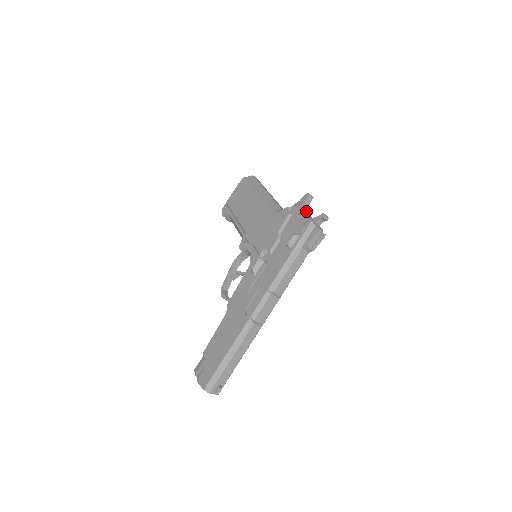
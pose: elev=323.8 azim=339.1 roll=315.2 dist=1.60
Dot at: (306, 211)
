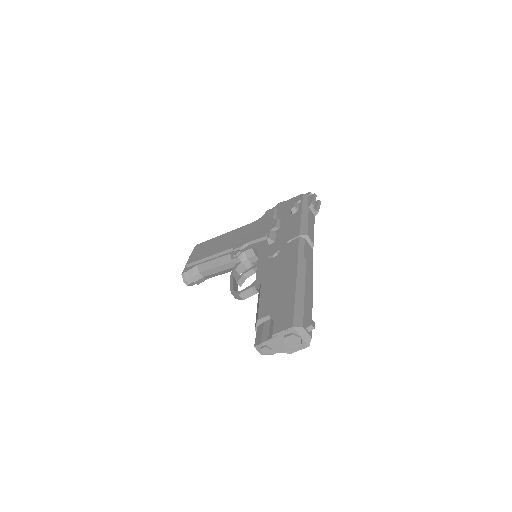
Dot at: occluded
